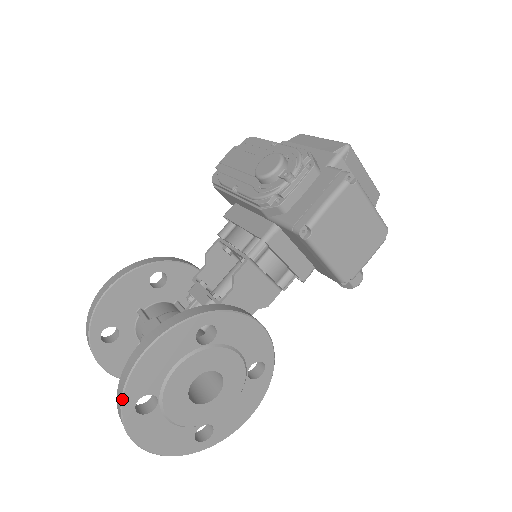
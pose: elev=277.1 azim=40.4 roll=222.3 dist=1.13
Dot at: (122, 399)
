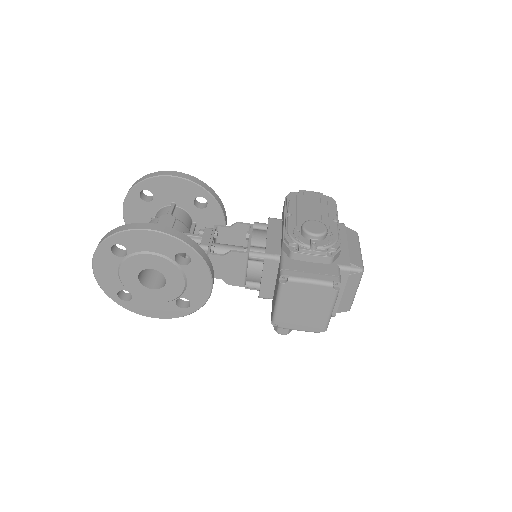
Dot at: (113, 235)
